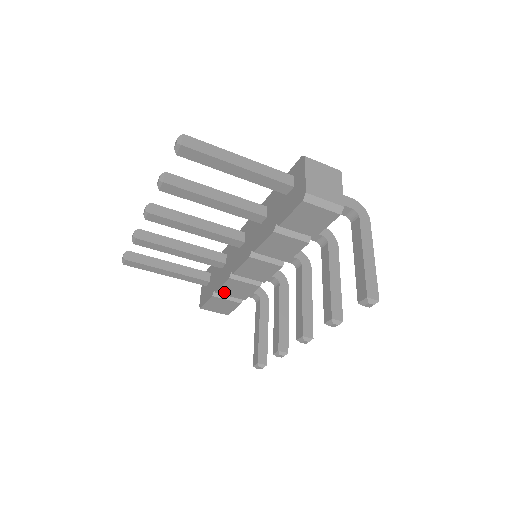
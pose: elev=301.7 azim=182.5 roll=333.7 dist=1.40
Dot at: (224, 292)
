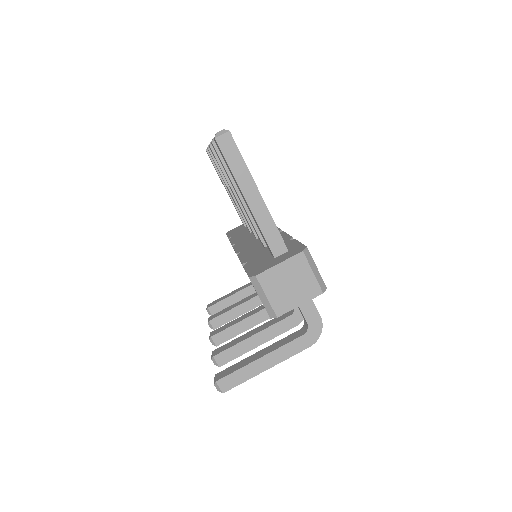
Dot at: occluded
